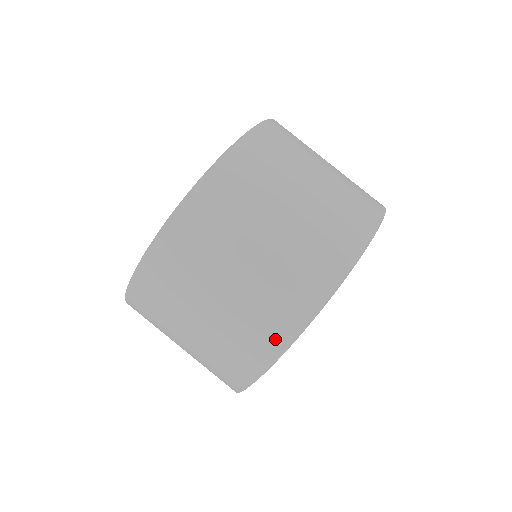
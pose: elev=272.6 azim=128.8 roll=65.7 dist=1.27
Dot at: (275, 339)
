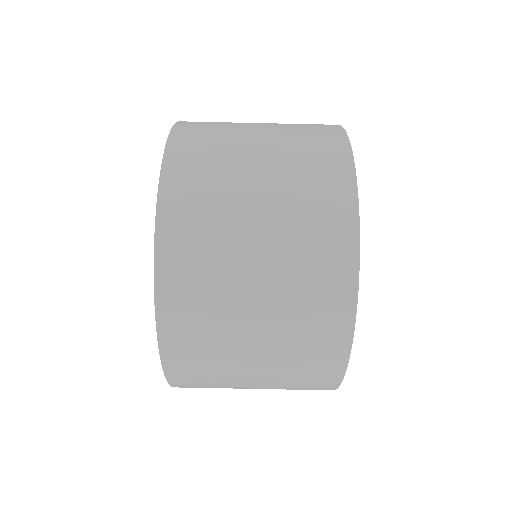
Dot at: (340, 198)
